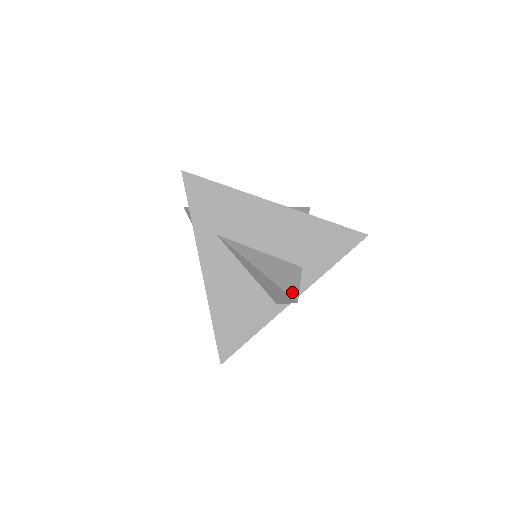
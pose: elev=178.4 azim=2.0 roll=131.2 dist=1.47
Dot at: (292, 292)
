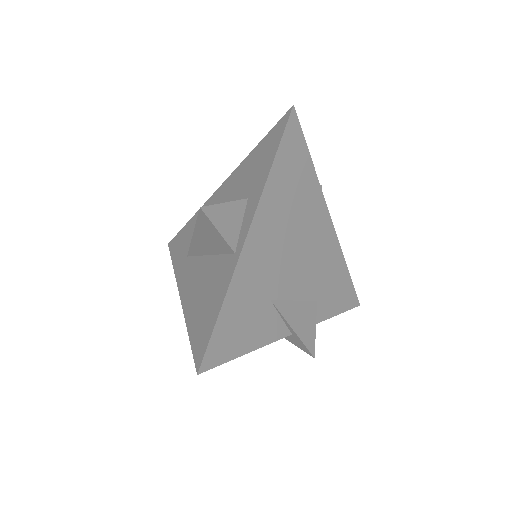
Dot at: occluded
